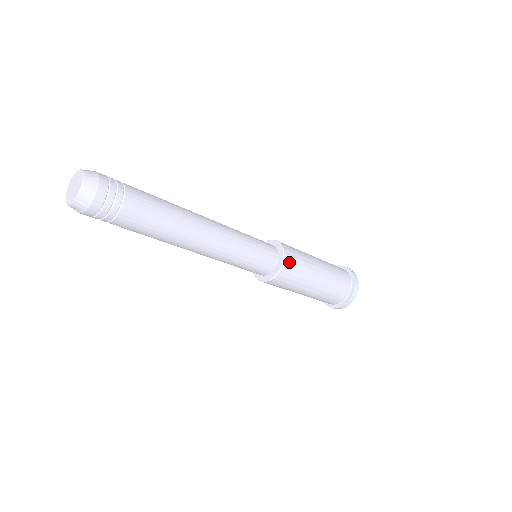
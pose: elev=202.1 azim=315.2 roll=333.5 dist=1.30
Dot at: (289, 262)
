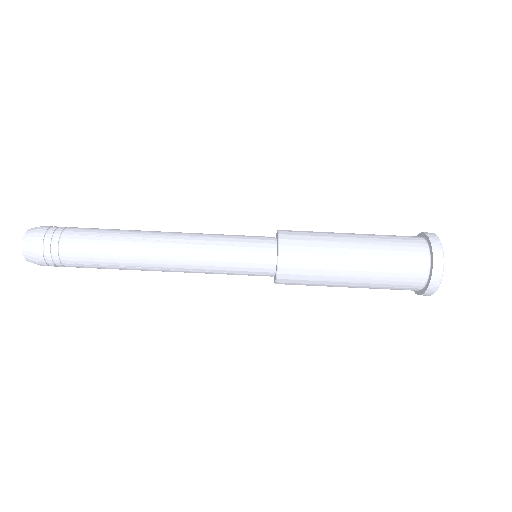
Dot at: (289, 241)
